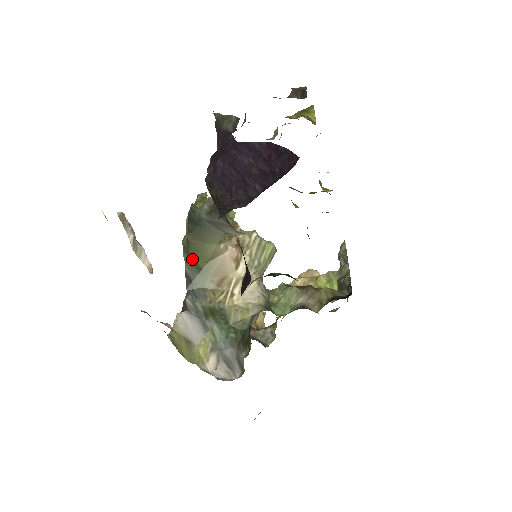
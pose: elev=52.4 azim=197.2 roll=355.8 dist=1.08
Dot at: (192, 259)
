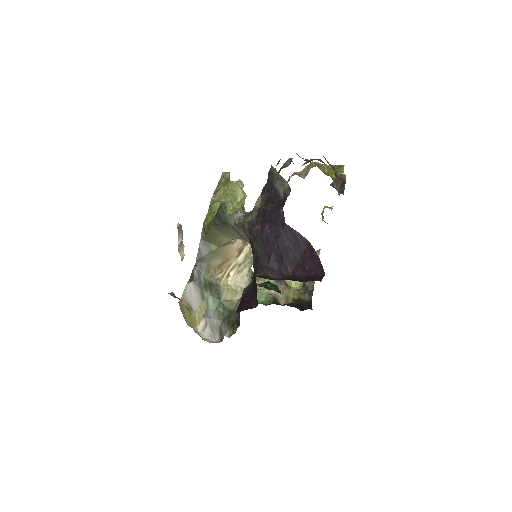
Dot at: (207, 239)
